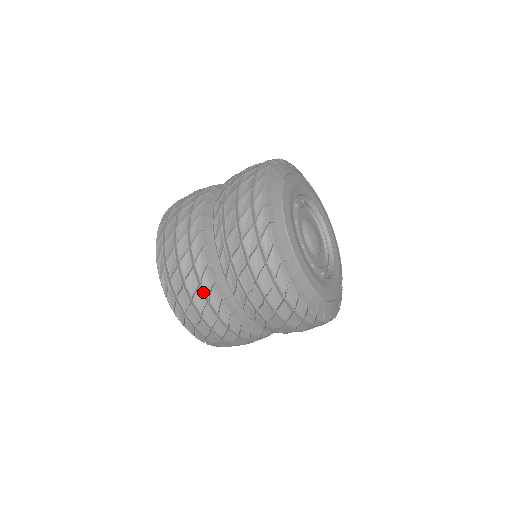
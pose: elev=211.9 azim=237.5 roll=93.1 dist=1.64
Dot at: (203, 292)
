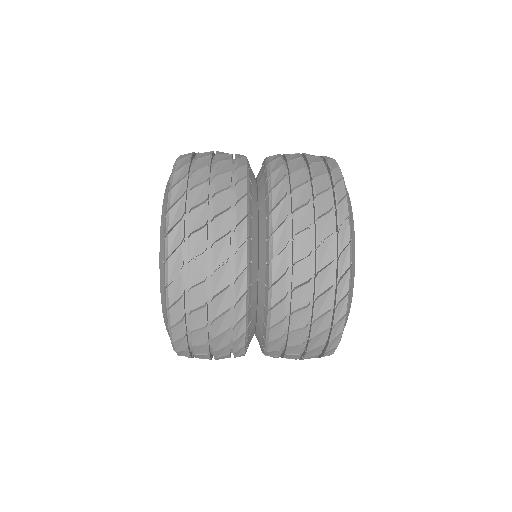
Dot at: occluded
